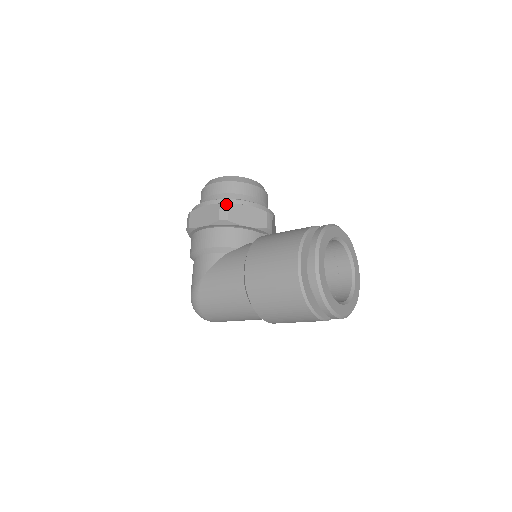
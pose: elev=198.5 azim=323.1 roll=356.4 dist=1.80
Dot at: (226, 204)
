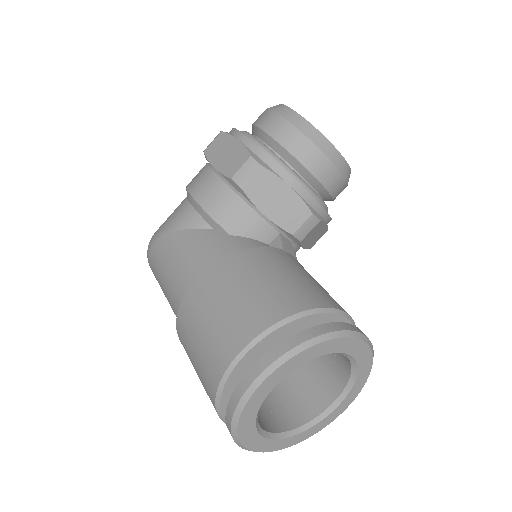
Dot at: (258, 163)
